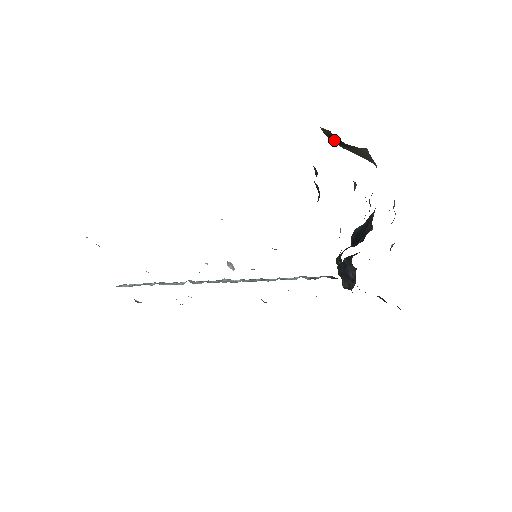
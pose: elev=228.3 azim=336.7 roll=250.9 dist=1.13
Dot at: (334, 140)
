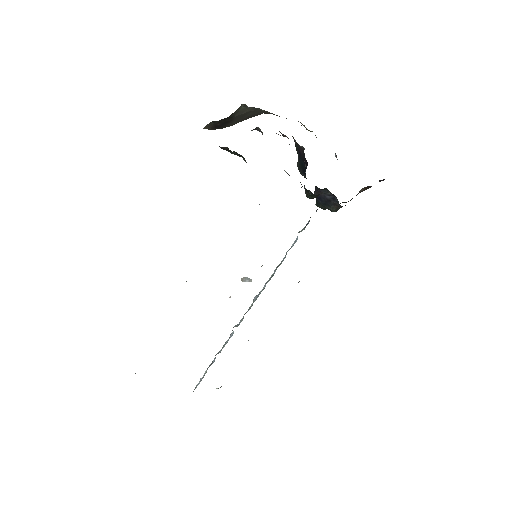
Dot at: (220, 126)
